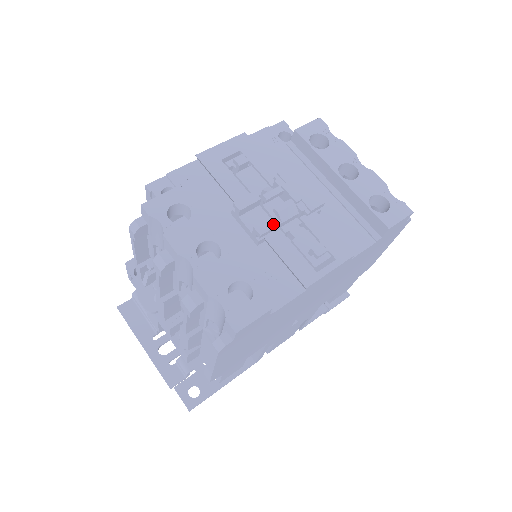
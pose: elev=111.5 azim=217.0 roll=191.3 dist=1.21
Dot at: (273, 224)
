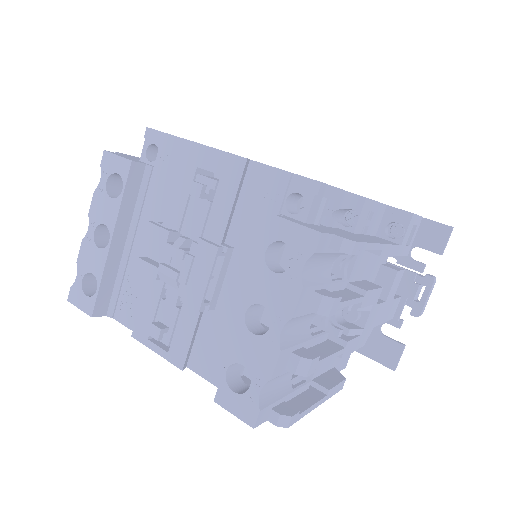
Dot at: (150, 273)
